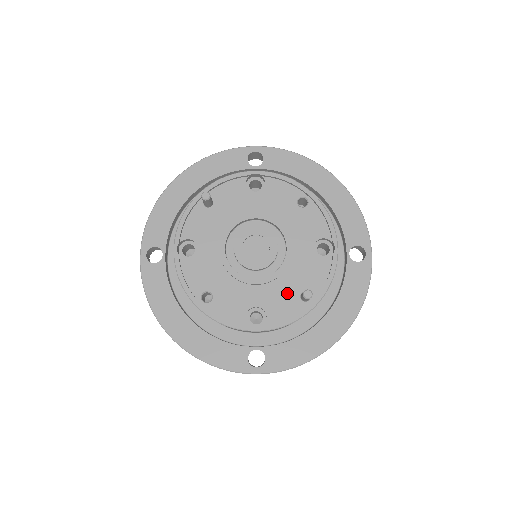
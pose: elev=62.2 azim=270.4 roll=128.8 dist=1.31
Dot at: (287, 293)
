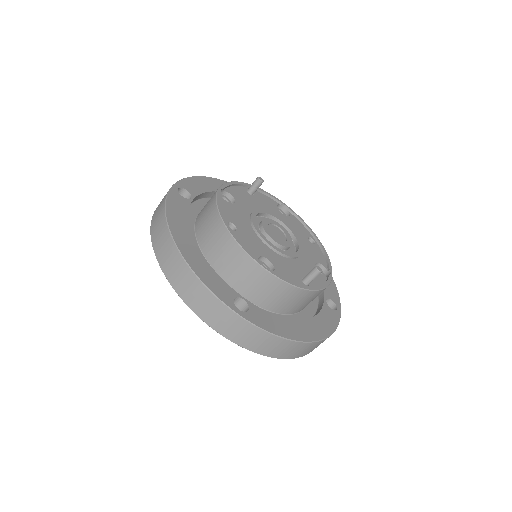
Dot at: (293, 270)
